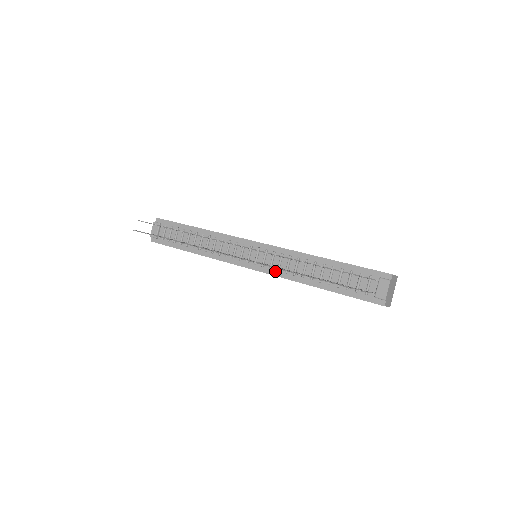
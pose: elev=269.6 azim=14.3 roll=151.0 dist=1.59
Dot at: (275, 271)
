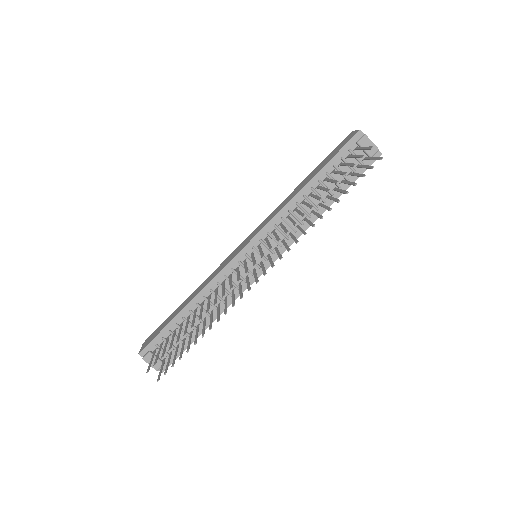
Dot at: (287, 242)
